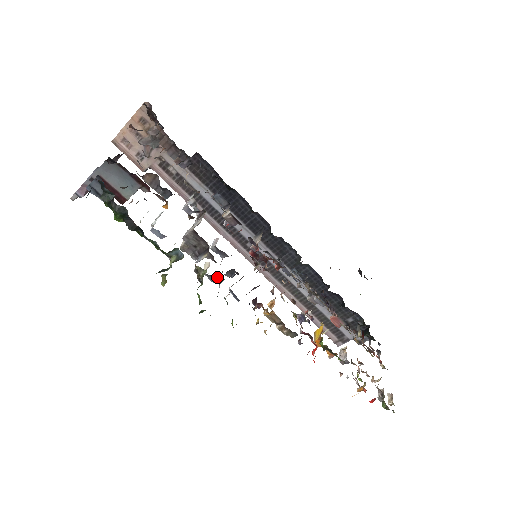
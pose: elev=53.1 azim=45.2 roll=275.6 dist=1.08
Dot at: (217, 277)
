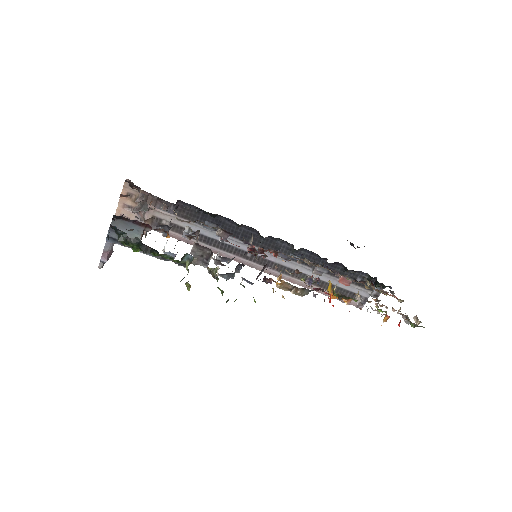
Dot at: (229, 273)
